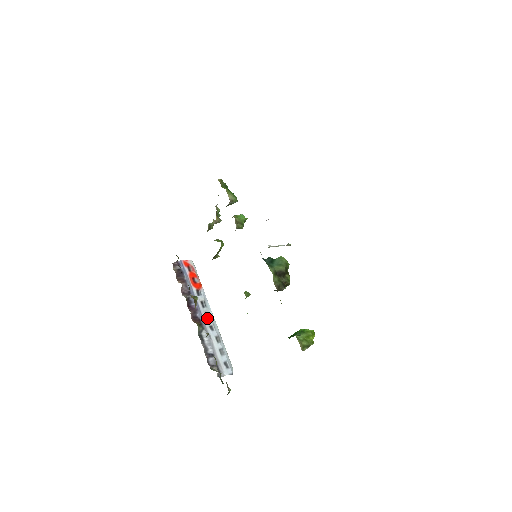
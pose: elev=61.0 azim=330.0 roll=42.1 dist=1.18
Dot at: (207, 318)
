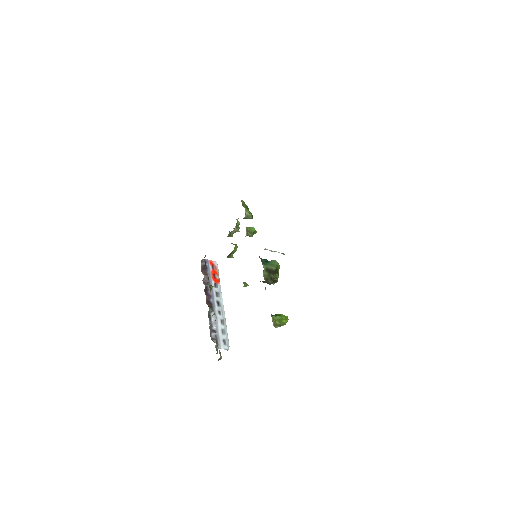
Dot at: (218, 305)
